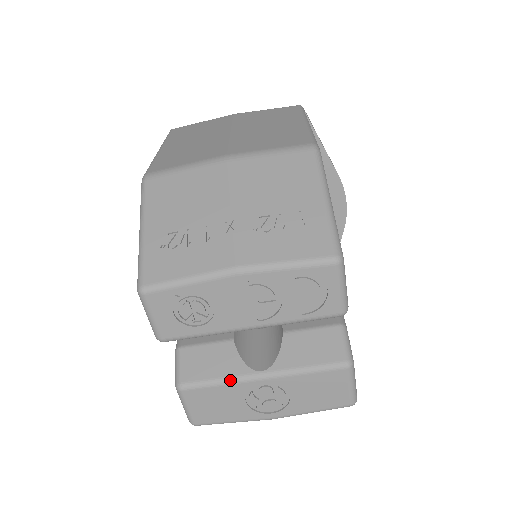
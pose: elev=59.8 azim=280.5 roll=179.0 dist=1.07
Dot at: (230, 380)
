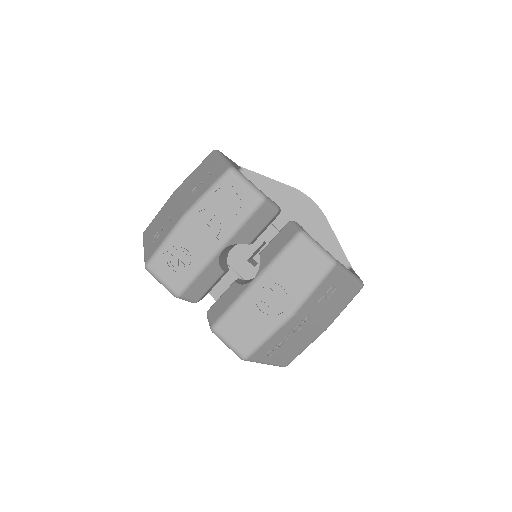
Dot at: (238, 299)
